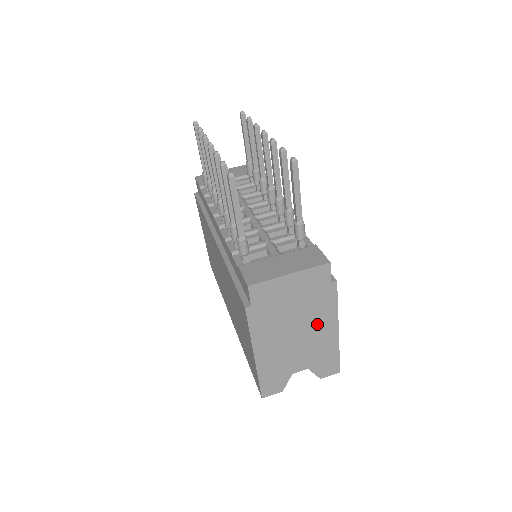
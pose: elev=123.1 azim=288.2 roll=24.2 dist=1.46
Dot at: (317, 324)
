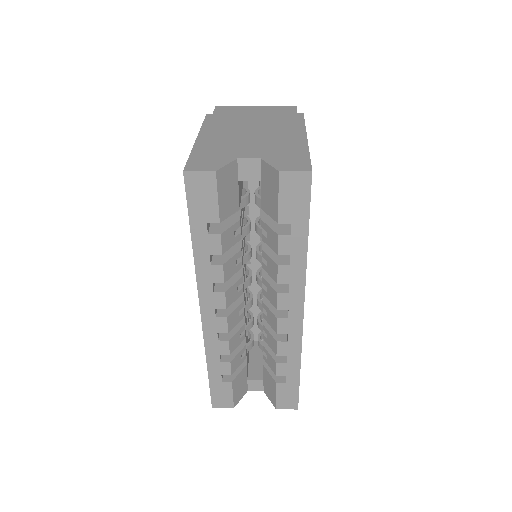
Dot at: (279, 131)
